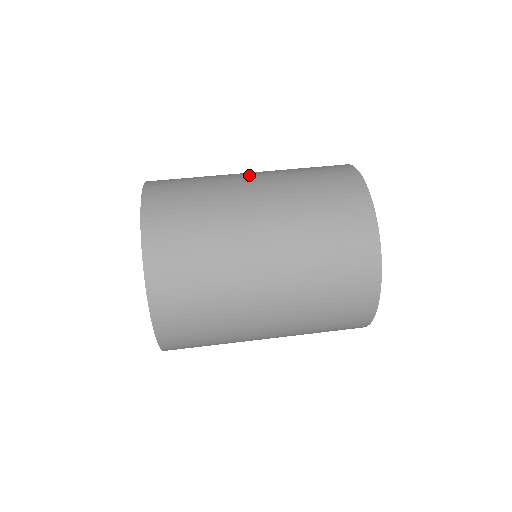
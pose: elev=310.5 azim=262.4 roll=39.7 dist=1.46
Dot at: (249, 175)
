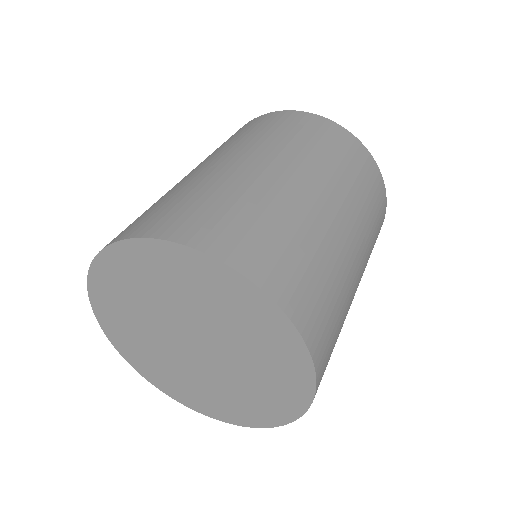
Dot at: (231, 161)
